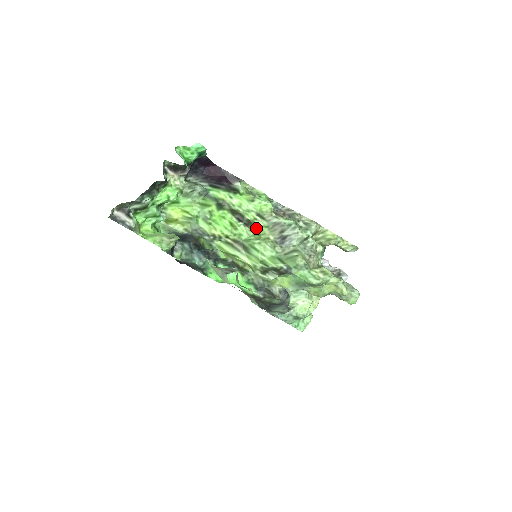
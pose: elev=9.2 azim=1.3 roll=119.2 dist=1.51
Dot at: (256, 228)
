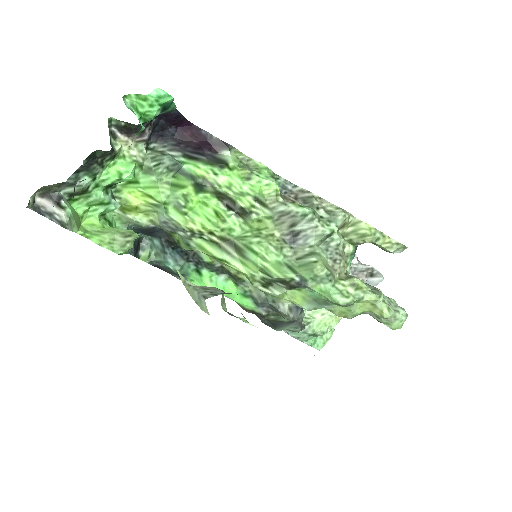
Dot at: (254, 220)
